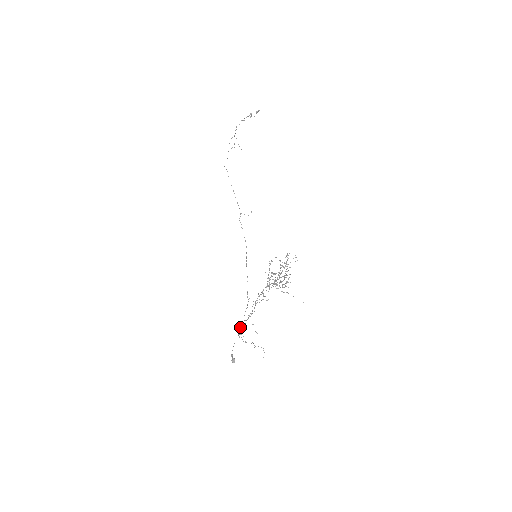
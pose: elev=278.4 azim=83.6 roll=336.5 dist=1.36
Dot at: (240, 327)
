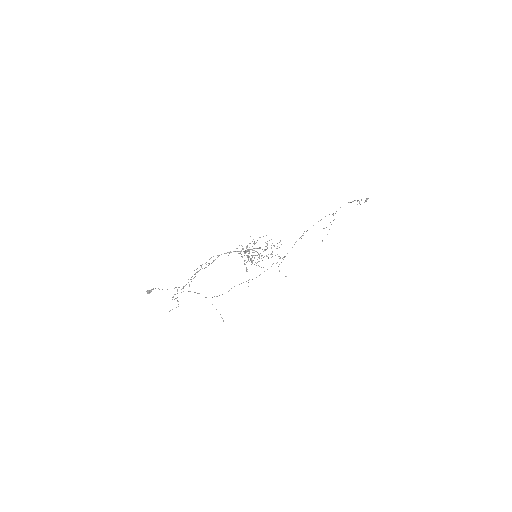
Dot at: (183, 287)
